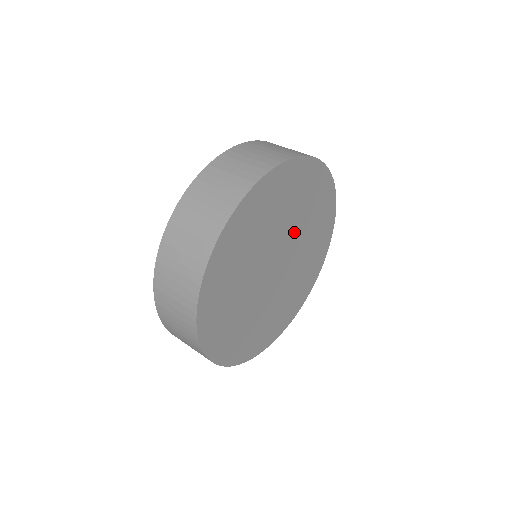
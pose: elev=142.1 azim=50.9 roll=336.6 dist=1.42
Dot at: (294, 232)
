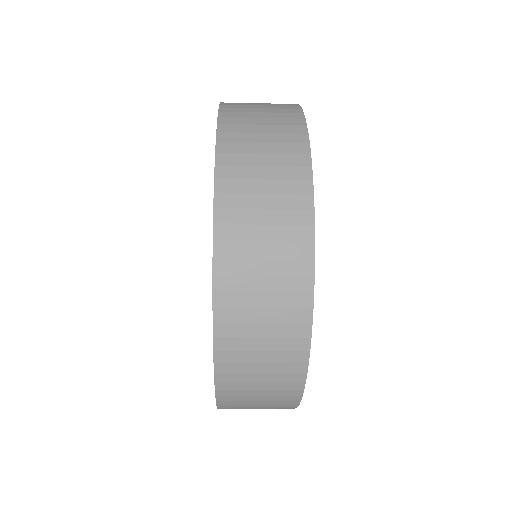
Dot at: occluded
